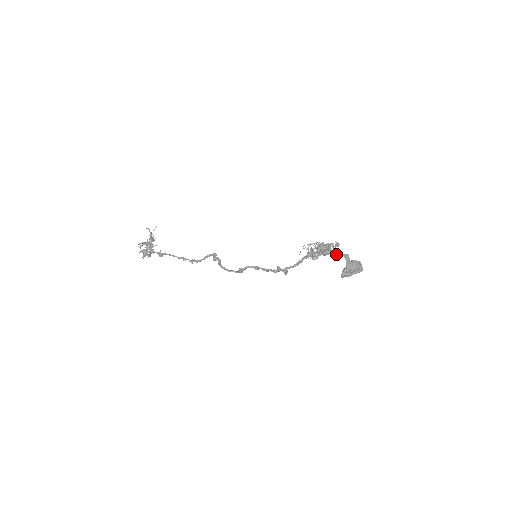
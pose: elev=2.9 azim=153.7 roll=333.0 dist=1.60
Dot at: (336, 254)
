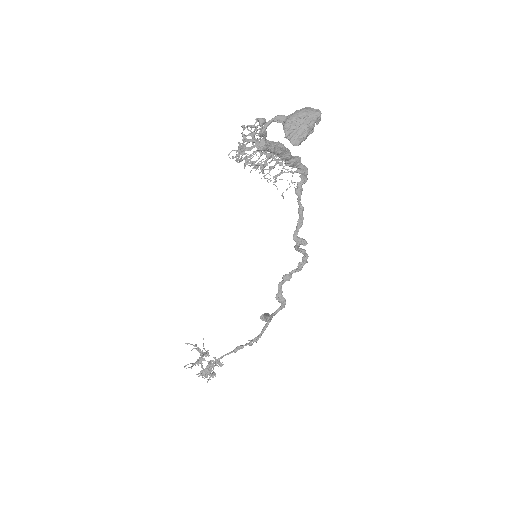
Dot at: (262, 128)
